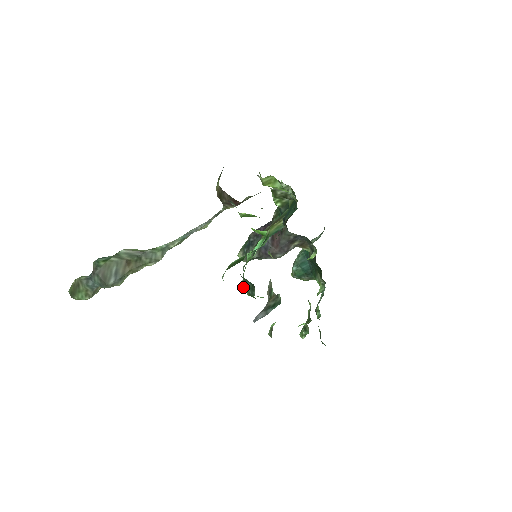
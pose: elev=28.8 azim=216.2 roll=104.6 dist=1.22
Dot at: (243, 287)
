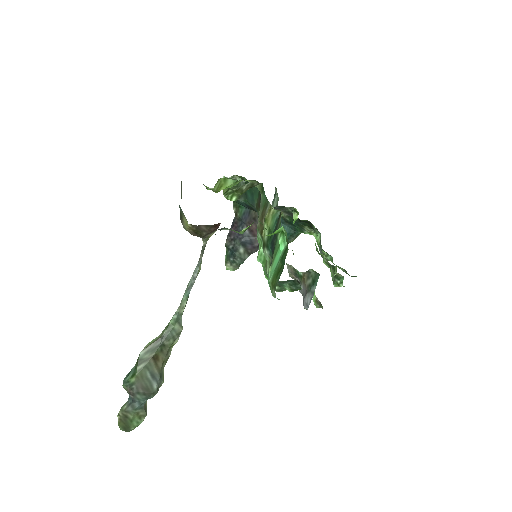
Dot at: (278, 289)
